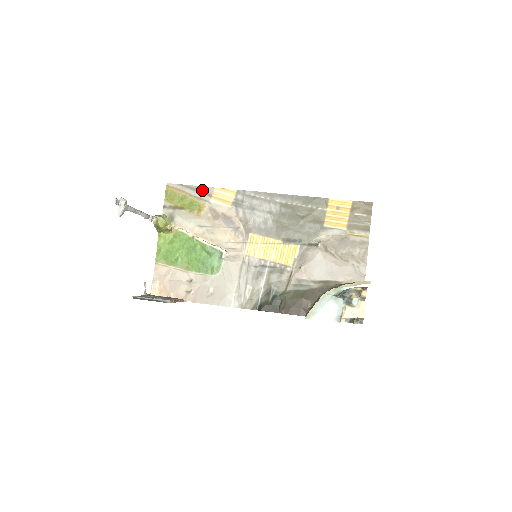
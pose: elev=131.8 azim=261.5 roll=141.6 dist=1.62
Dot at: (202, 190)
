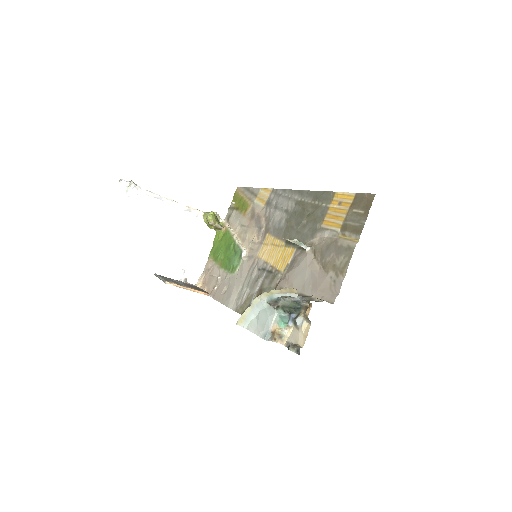
Dot at: (253, 191)
